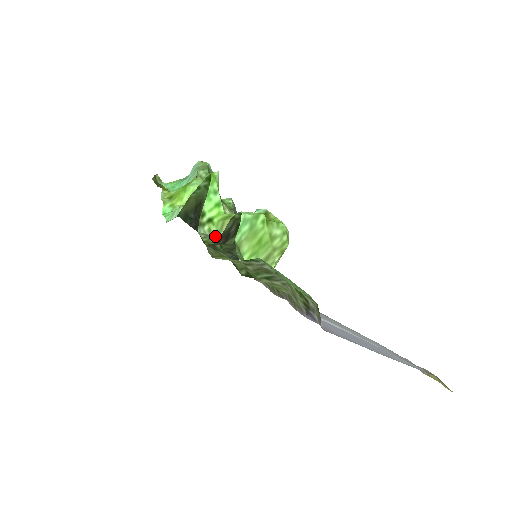
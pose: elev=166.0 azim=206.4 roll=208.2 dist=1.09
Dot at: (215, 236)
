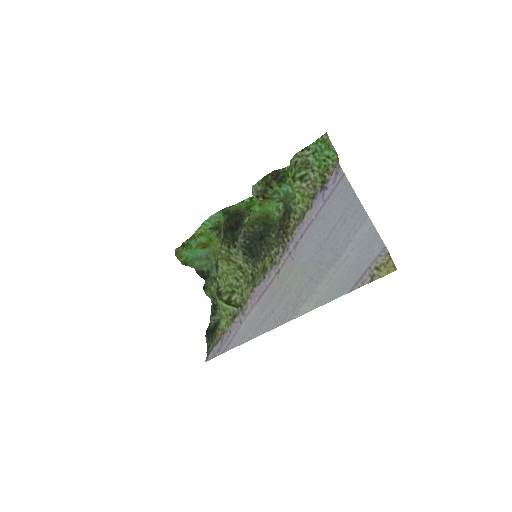
Dot at: (257, 197)
